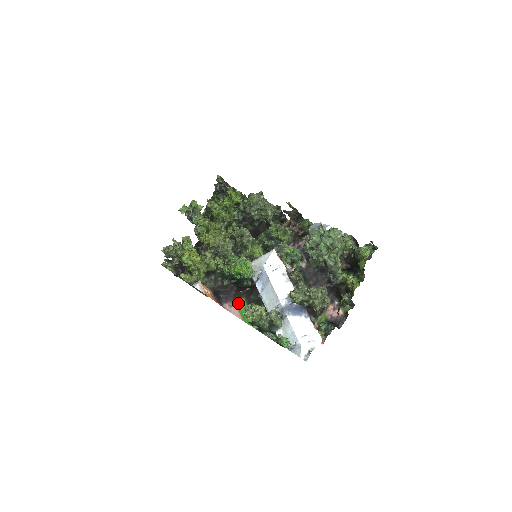
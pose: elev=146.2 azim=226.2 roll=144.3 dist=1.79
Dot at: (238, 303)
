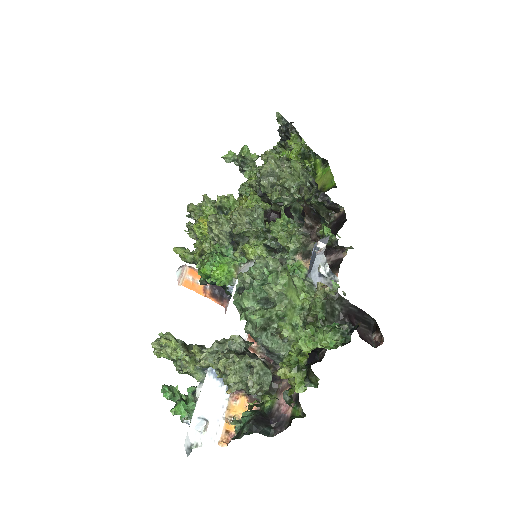
Dot at: occluded
